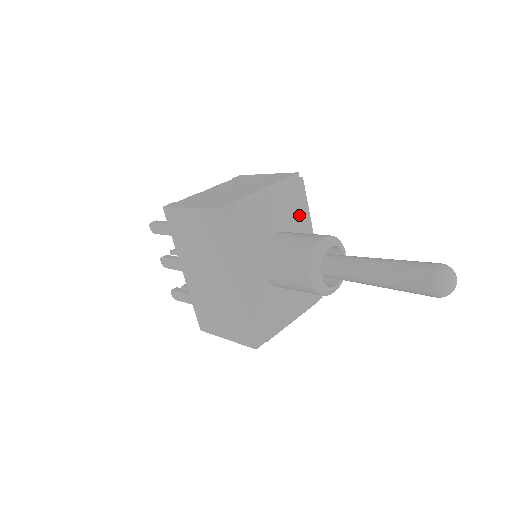
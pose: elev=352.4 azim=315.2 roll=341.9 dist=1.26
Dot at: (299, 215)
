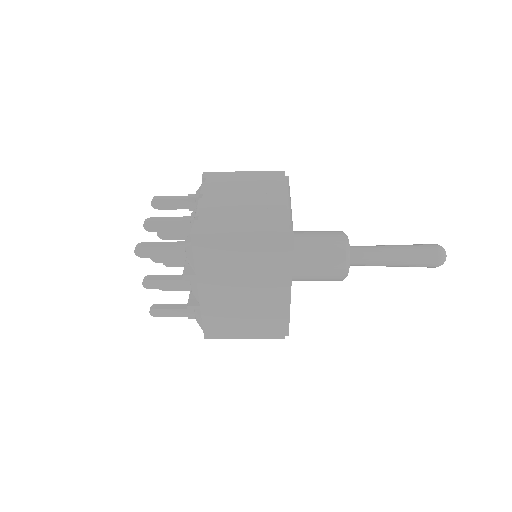
Dot at: occluded
